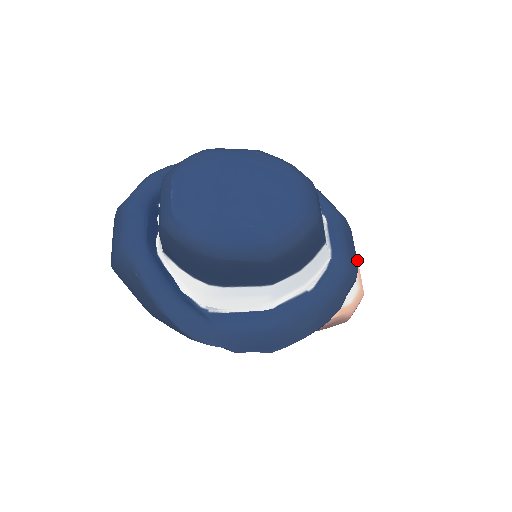
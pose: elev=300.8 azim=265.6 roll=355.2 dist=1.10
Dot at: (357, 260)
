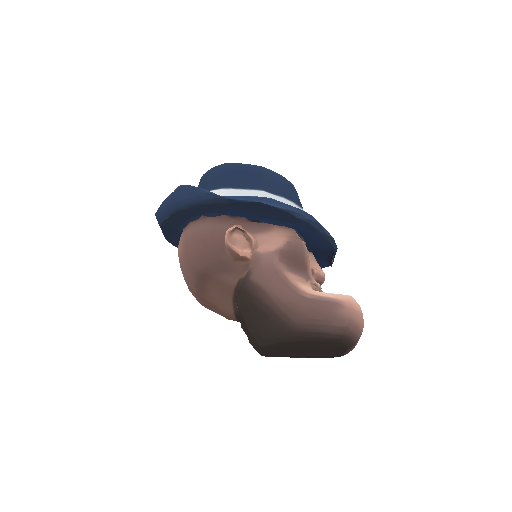
Dot at: occluded
